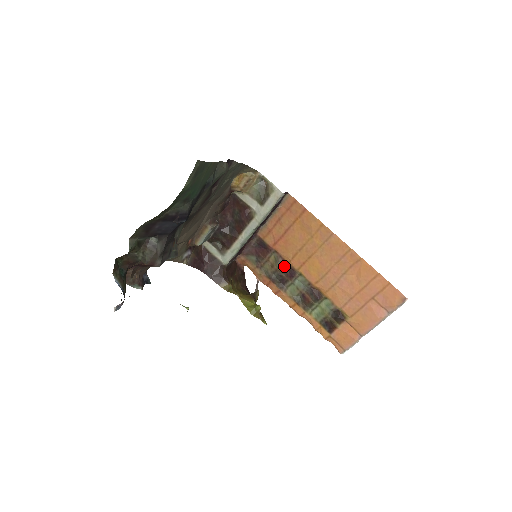
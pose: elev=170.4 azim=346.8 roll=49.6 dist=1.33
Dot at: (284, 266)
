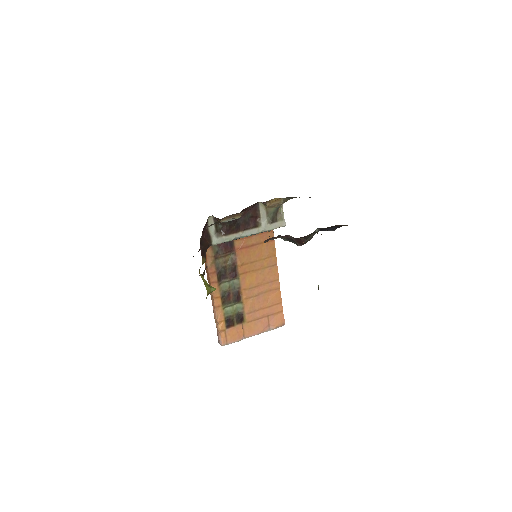
Dot at: (233, 267)
